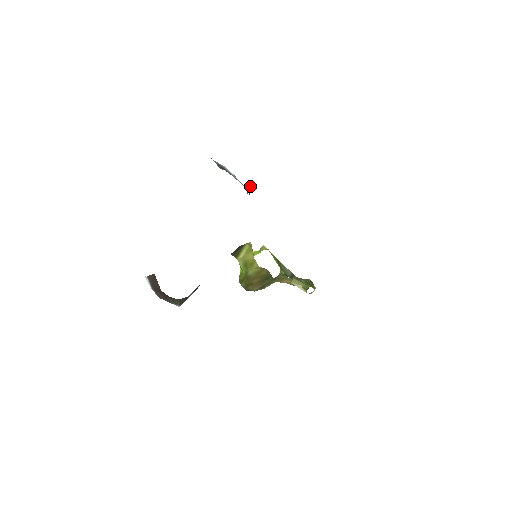
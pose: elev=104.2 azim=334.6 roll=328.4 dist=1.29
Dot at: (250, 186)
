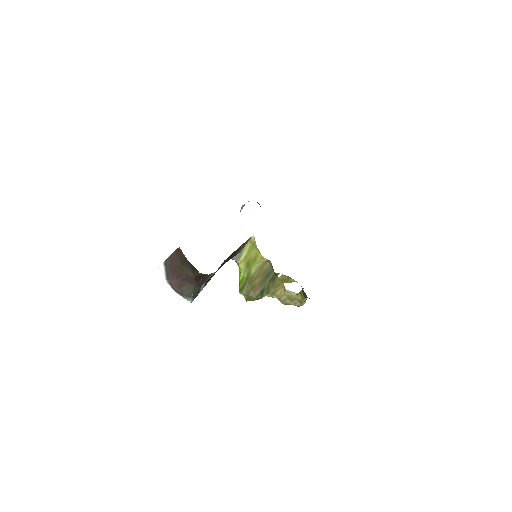
Dot at: occluded
